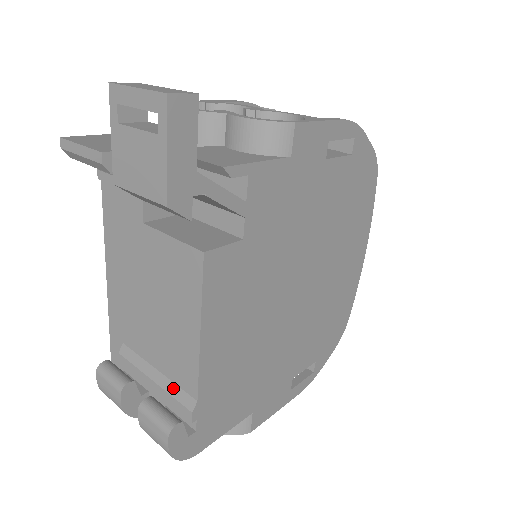
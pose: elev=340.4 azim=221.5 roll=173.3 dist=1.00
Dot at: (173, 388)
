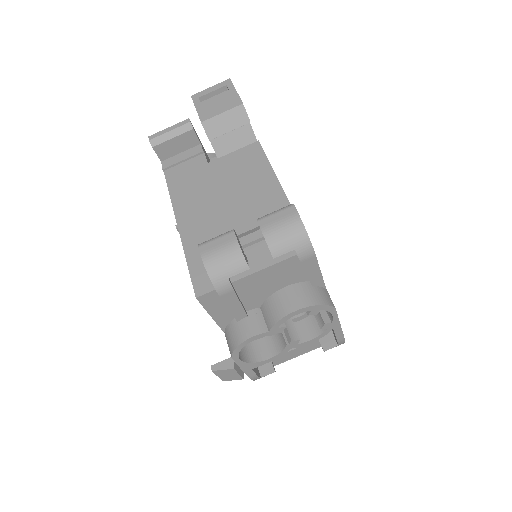
Dot at: occluded
